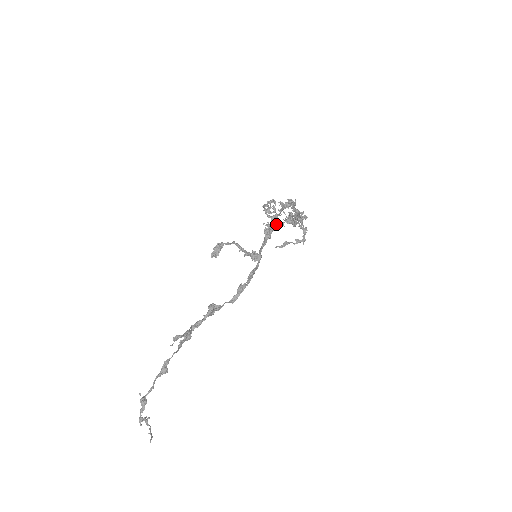
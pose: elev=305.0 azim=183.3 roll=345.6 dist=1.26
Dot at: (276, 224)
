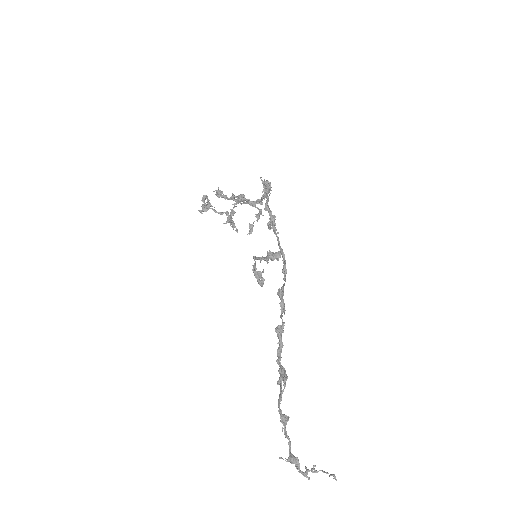
Dot at: (230, 215)
